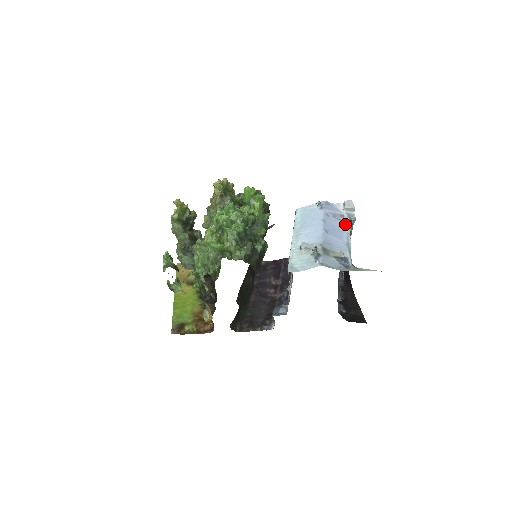
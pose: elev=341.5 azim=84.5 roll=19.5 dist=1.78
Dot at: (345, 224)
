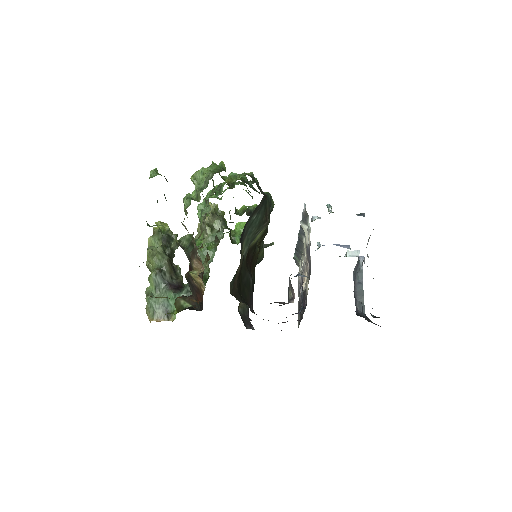
Dot at: occluded
